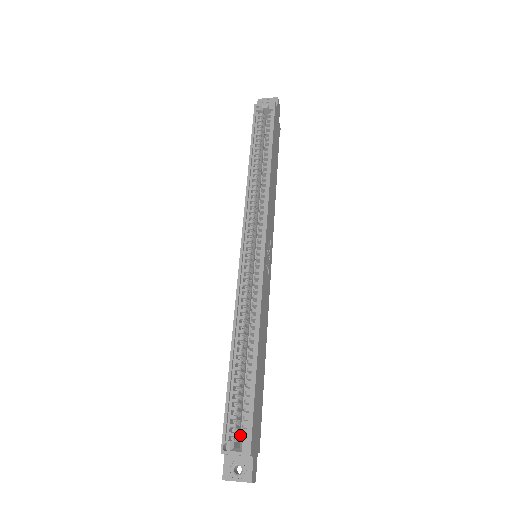
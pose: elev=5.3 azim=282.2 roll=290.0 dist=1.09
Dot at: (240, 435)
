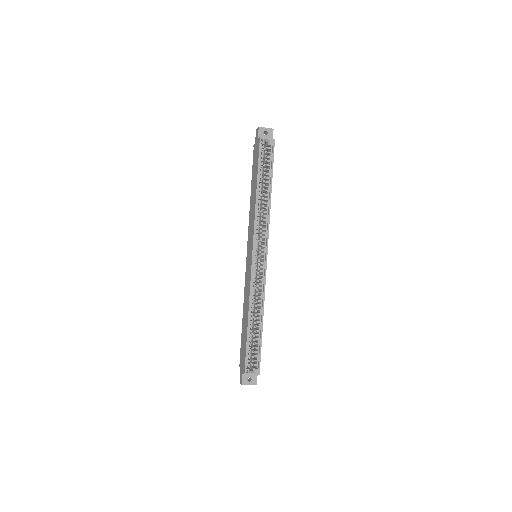
Dot at: (248, 361)
